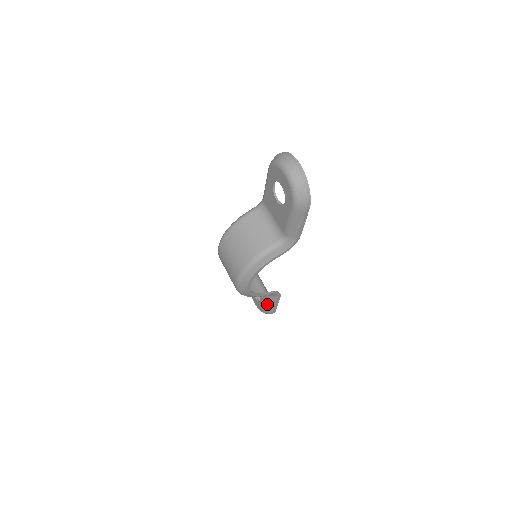
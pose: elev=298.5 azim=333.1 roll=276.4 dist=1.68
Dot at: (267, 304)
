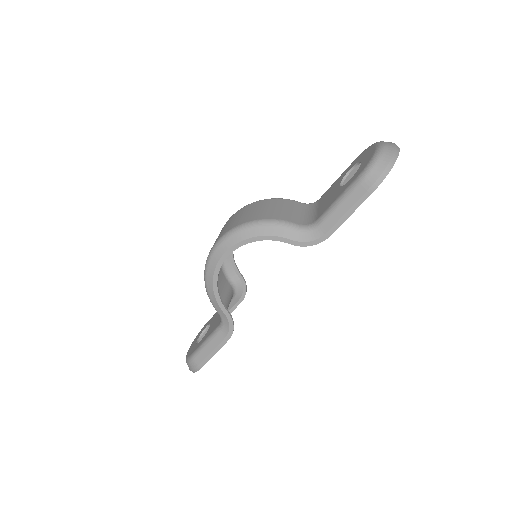
Dot at: (205, 342)
